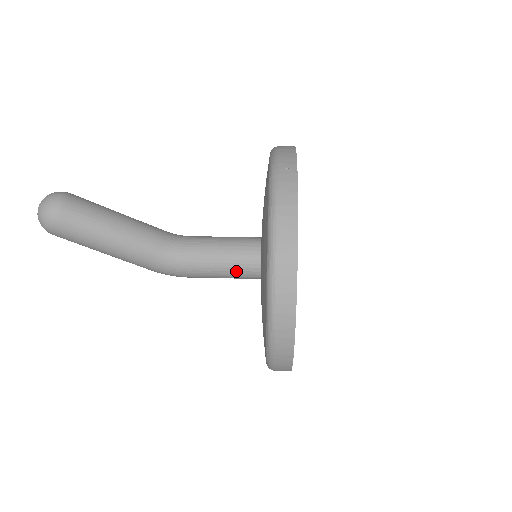
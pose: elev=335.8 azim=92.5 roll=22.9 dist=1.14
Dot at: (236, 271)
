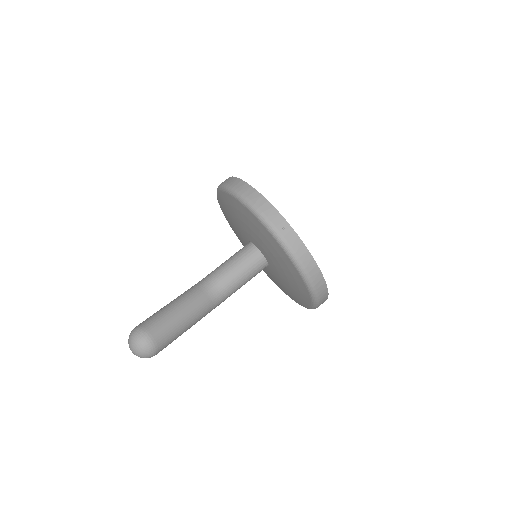
Dot at: occluded
